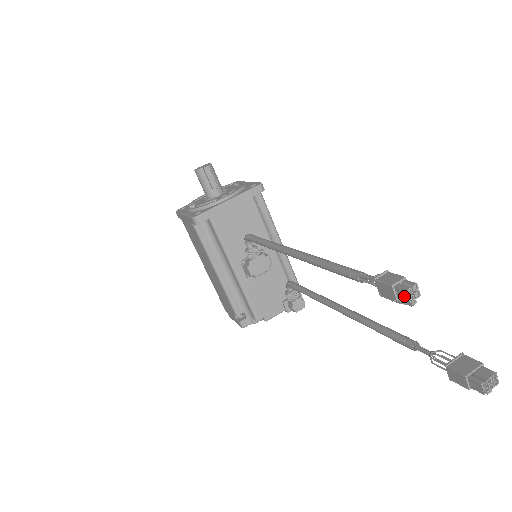
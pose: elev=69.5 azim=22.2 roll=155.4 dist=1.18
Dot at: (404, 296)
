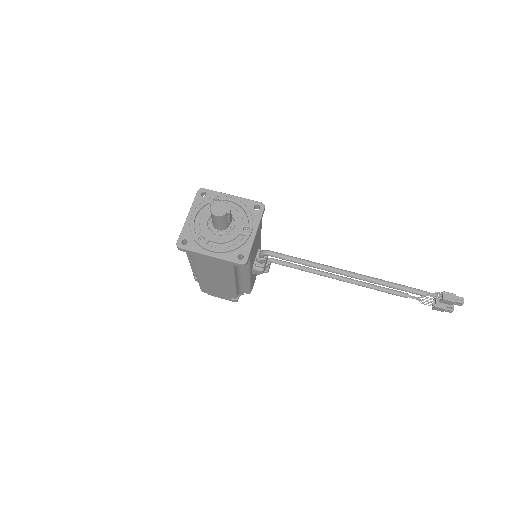
Dot at: (459, 305)
